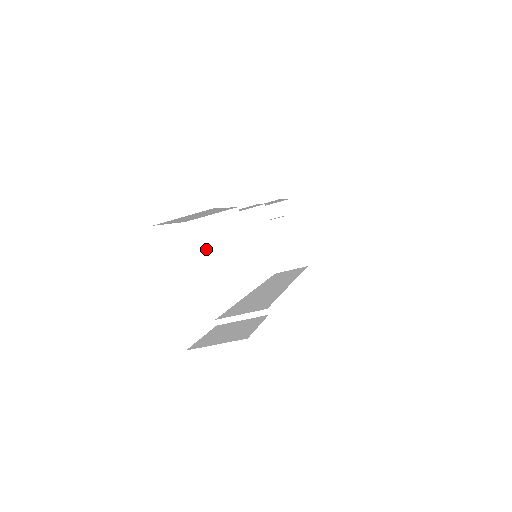
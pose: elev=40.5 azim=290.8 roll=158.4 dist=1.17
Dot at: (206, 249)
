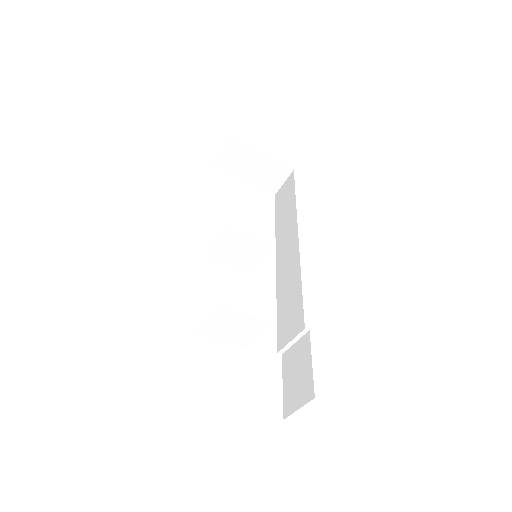
Dot at: (227, 335)
